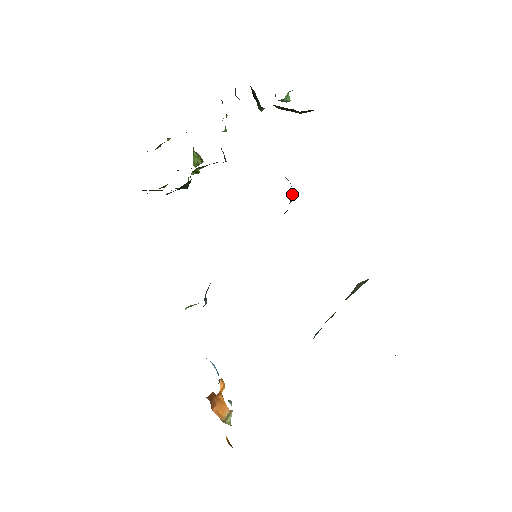
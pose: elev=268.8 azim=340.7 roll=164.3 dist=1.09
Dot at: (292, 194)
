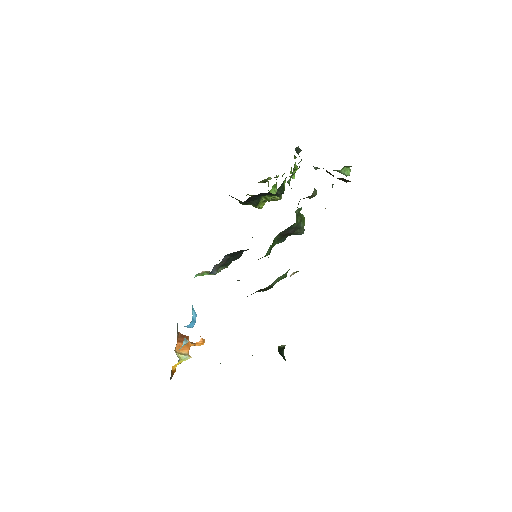
Dot at: (301, 228)
